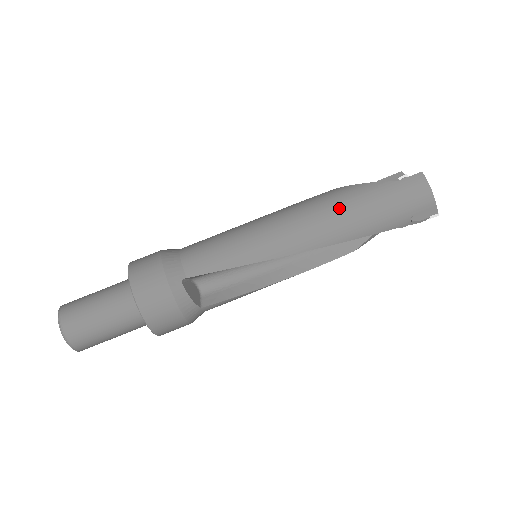
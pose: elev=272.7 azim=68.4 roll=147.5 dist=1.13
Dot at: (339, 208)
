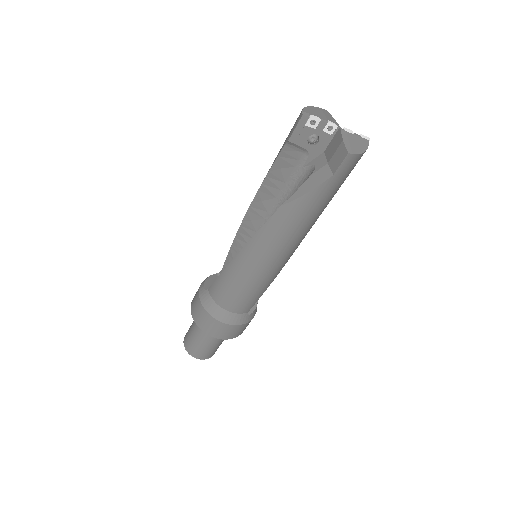
Dot at: (304, 224)
